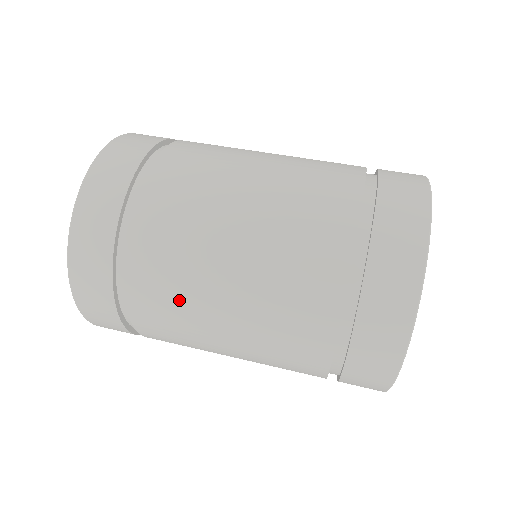
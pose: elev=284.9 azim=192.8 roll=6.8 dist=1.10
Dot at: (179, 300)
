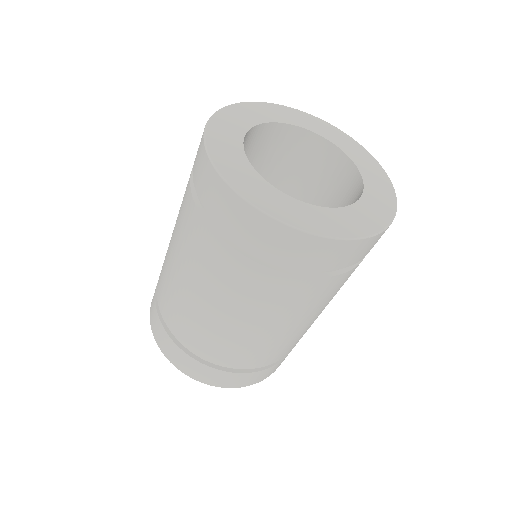
Dot at: (247, 347)
